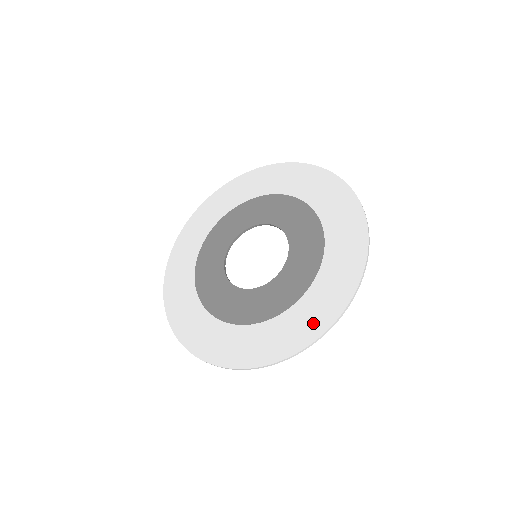
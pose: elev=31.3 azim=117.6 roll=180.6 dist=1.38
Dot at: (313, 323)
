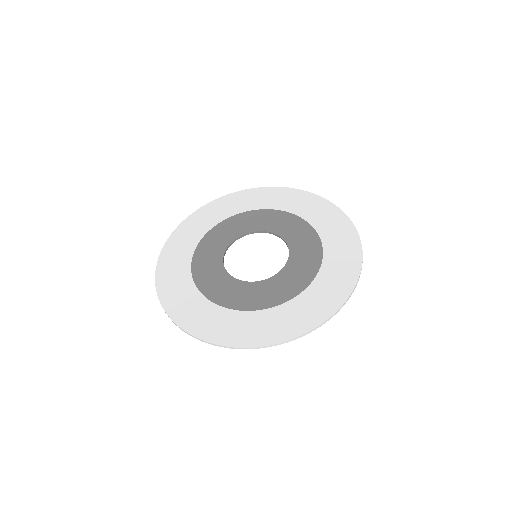
Dot at: (316, 311)
